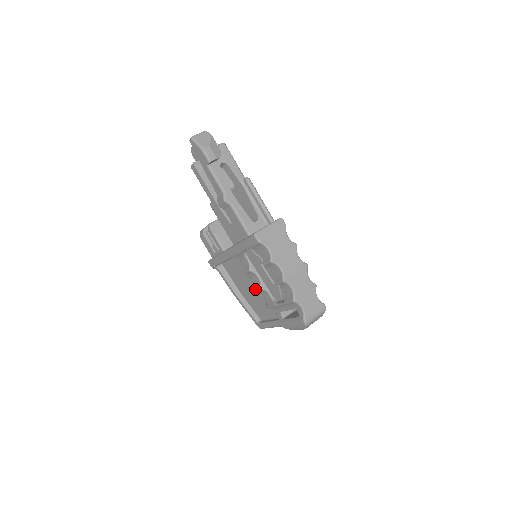
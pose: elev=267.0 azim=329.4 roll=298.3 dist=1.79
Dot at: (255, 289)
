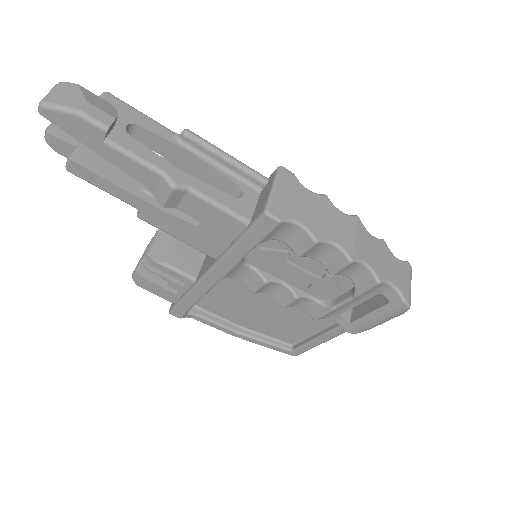
Dot at: (284, 306)
